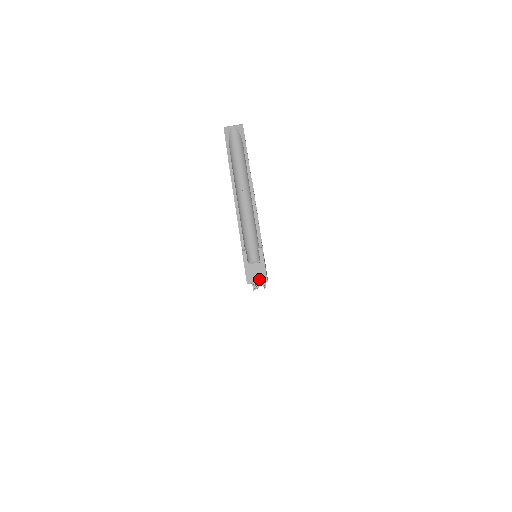
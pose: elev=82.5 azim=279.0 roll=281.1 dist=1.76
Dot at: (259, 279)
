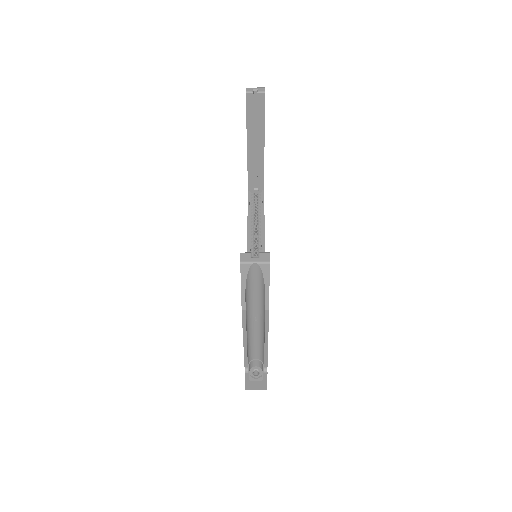
Dot at: (259, 389)
